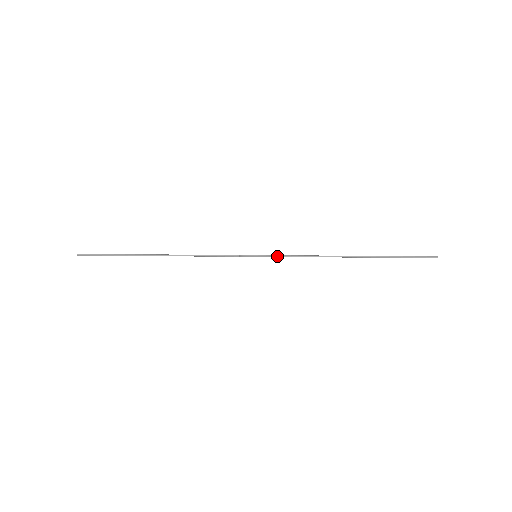
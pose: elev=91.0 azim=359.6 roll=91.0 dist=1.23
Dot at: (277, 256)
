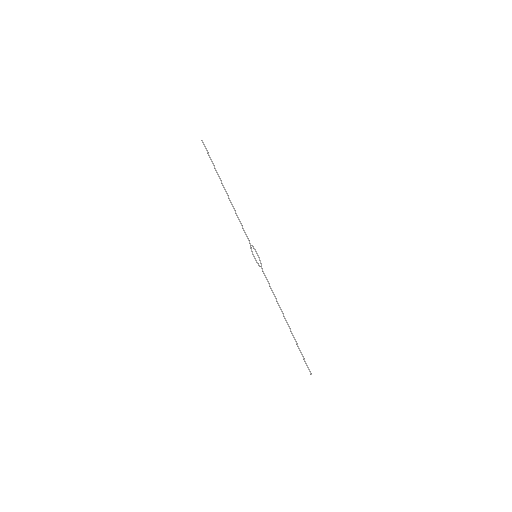
Dot at: occluded
